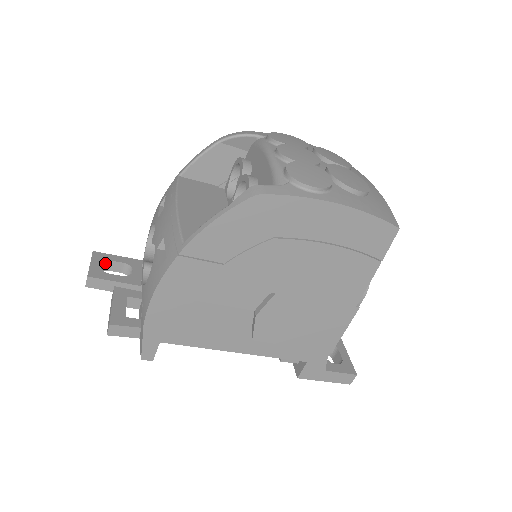
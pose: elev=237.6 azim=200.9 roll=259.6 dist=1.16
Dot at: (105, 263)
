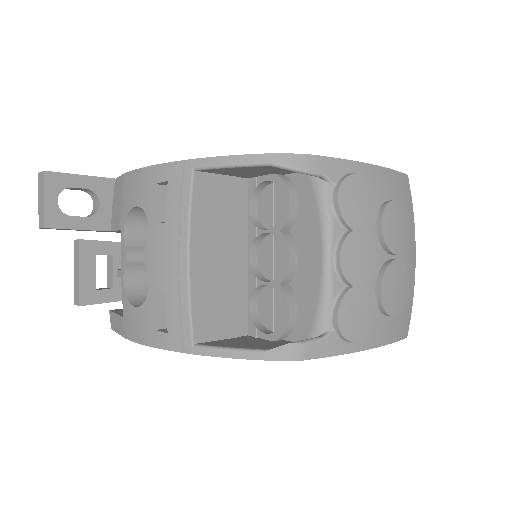
Dot at: (62, 189)
